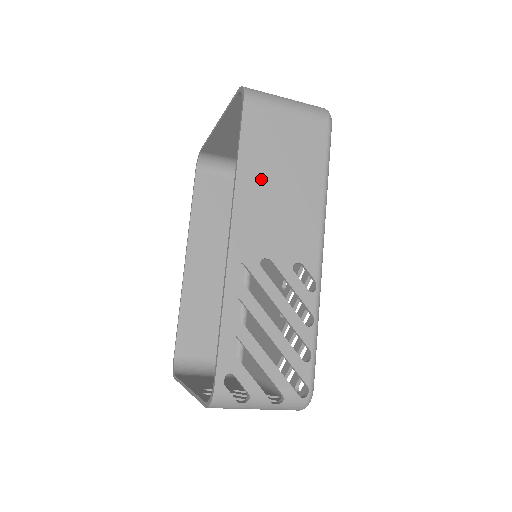
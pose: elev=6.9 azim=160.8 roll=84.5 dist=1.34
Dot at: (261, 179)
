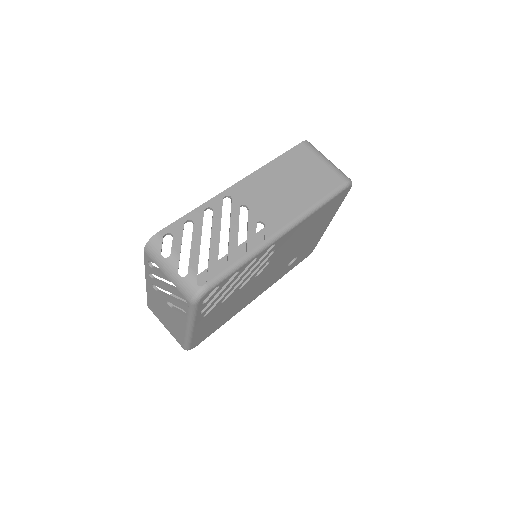
Dot at: (279, 175)
